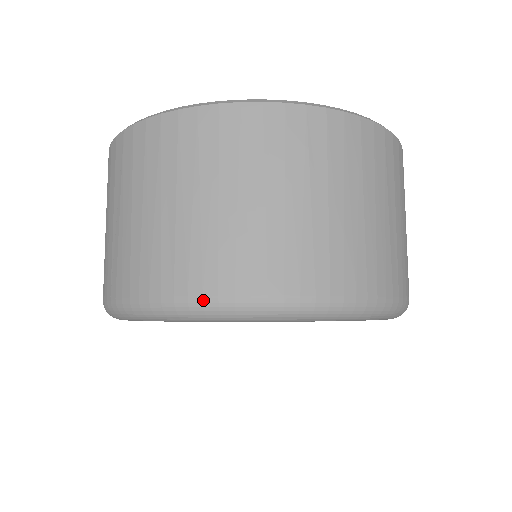
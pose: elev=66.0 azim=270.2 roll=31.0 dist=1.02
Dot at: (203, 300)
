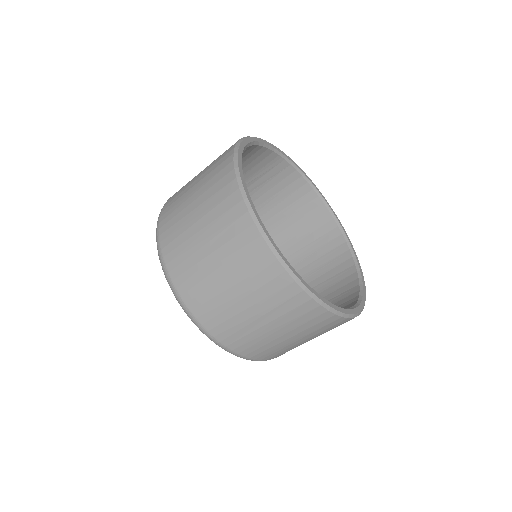
Dot at: (180, 297)
